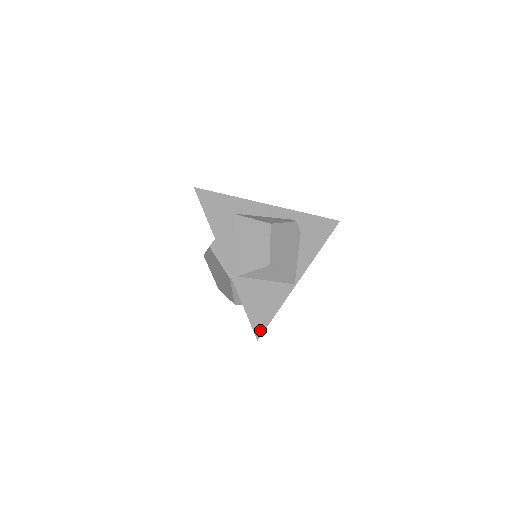
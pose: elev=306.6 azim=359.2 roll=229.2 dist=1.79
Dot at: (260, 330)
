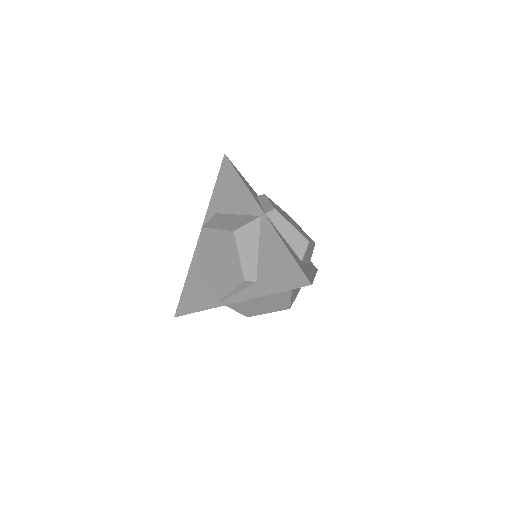
Dot at: occluded
